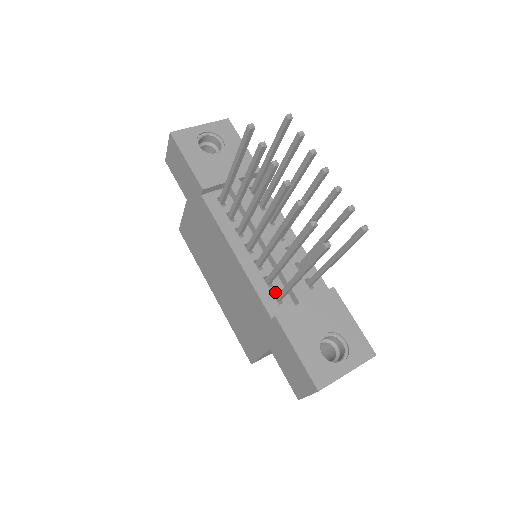
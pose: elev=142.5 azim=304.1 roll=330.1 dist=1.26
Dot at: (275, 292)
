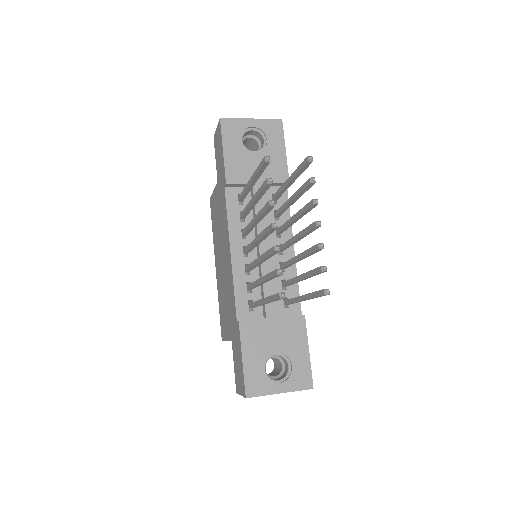
Dot at: (251, 299)
